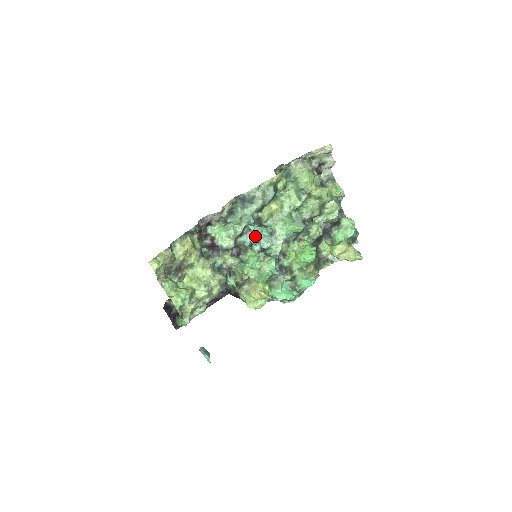
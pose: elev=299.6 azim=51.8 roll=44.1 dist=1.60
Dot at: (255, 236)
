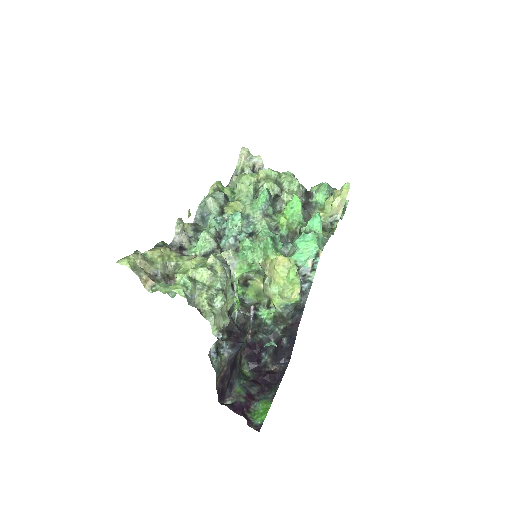
Dot at: (232, 227)
